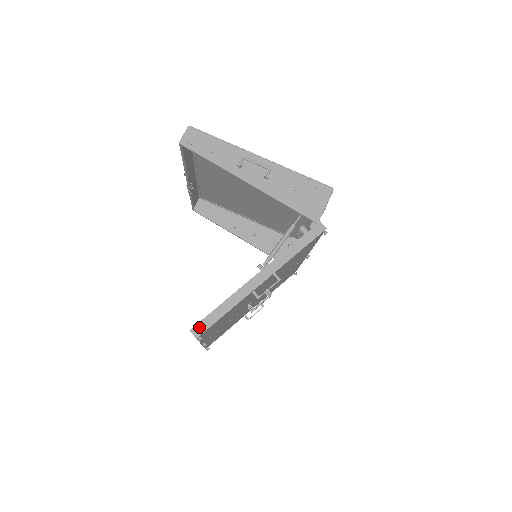
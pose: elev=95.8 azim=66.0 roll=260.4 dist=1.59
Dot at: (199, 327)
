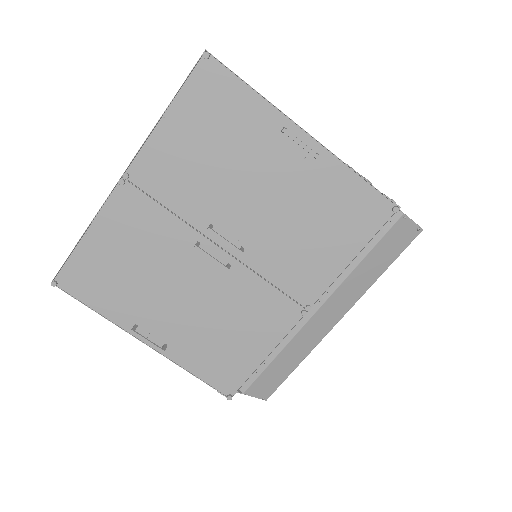
Dot at: occluded
